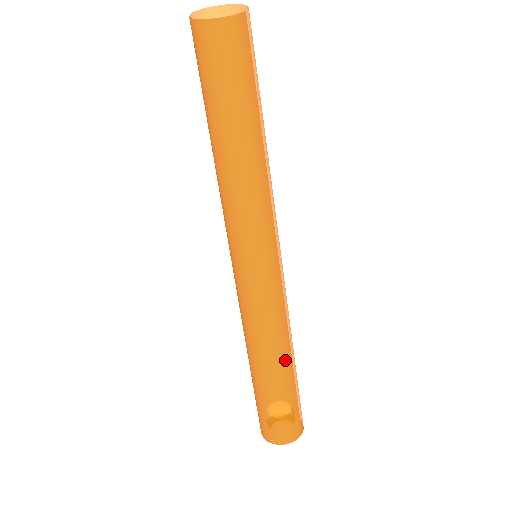
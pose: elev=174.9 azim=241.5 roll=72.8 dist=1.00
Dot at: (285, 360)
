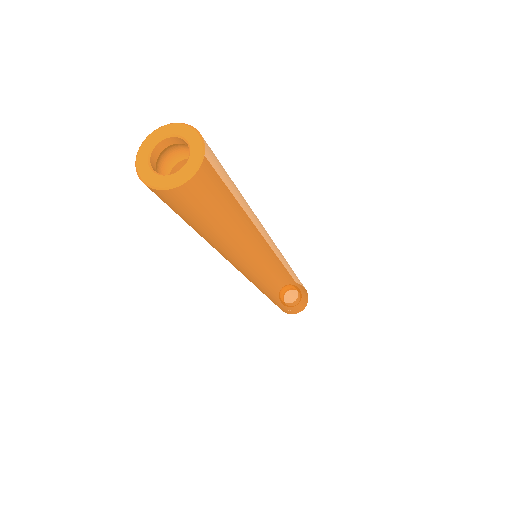
Dot at: (293, 290)
